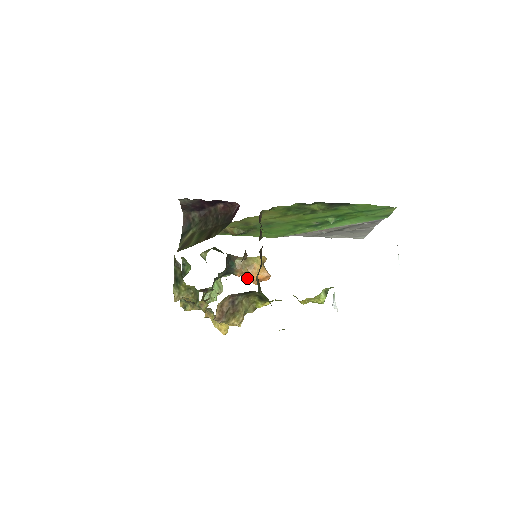
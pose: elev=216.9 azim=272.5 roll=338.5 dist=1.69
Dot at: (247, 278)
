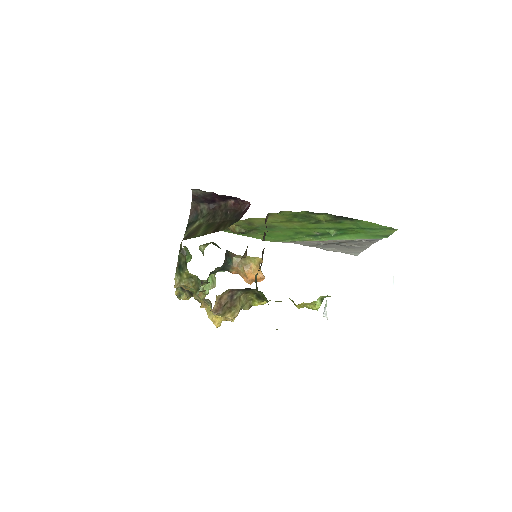
Dot at: (242, 277)
